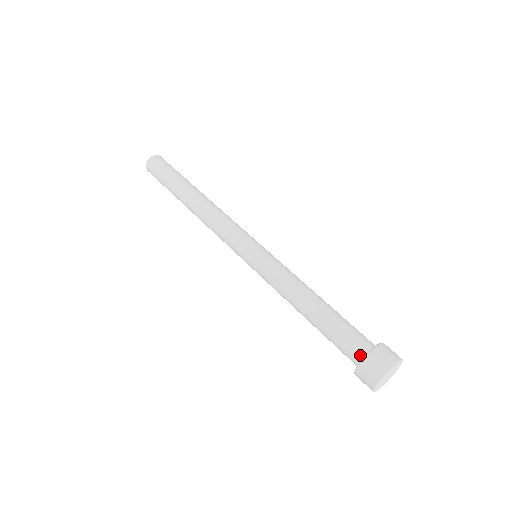
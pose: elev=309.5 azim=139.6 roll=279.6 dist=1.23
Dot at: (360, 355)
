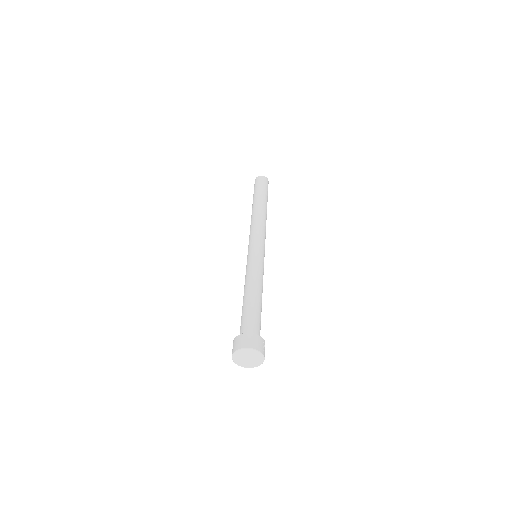
Dot at: occluded
